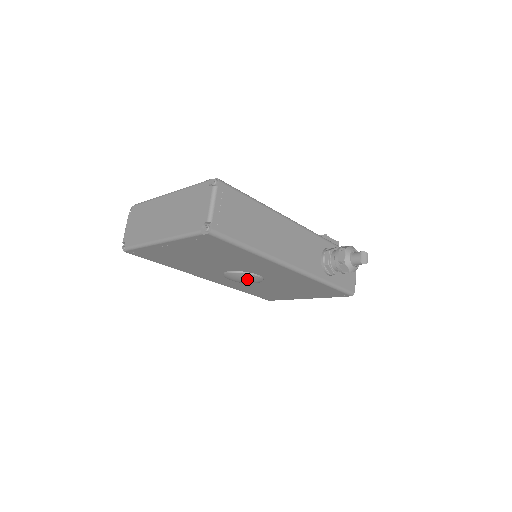
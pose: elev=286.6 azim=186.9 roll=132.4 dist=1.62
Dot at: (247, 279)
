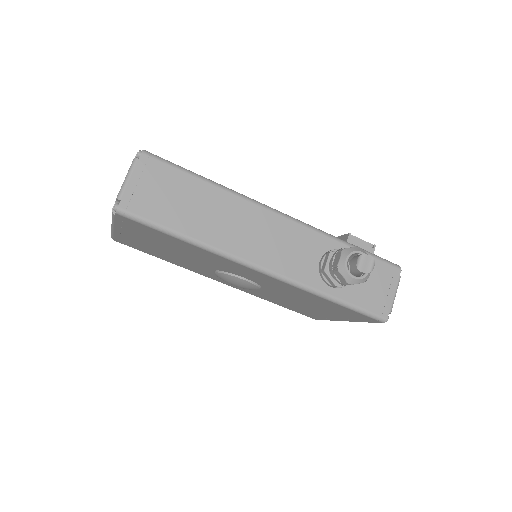
Dot at: (236, 282)
